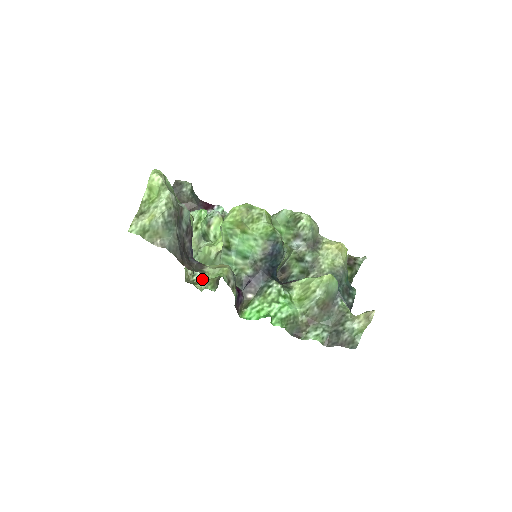
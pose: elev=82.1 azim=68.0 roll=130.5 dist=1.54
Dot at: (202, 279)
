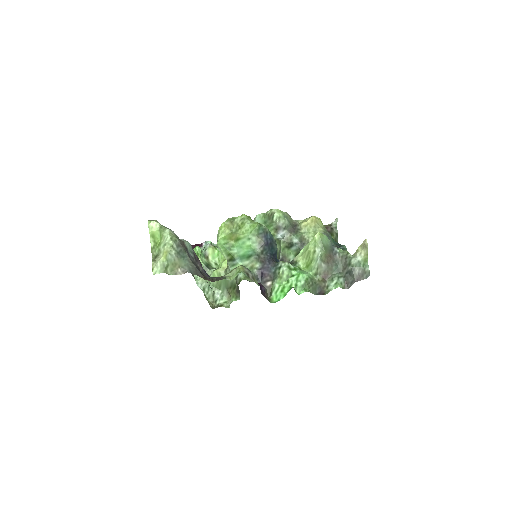
Dot at: (224, 300)
